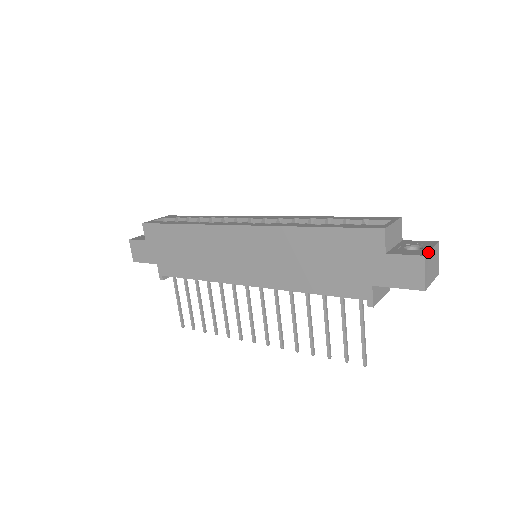
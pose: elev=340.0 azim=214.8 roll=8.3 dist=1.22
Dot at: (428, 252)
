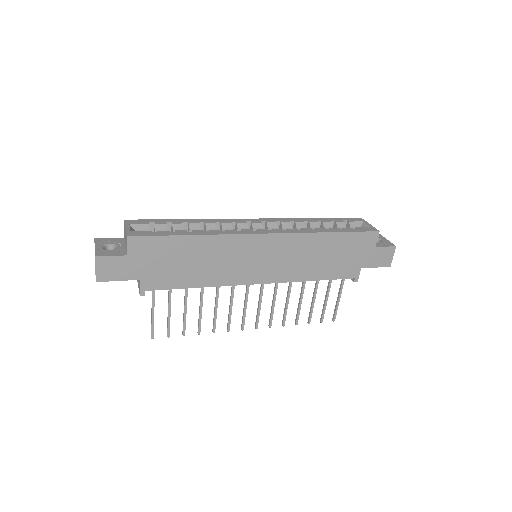
Dot at: (391, 243)
